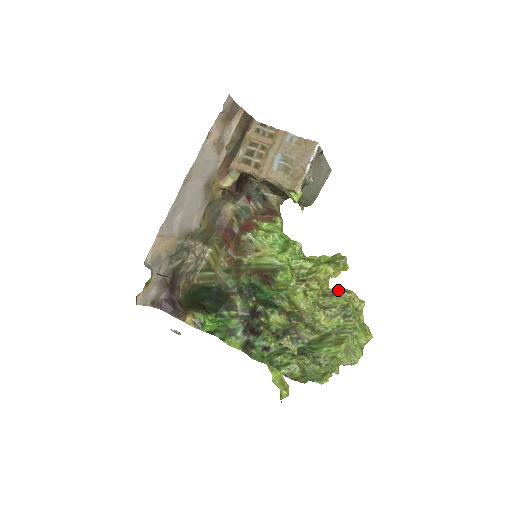
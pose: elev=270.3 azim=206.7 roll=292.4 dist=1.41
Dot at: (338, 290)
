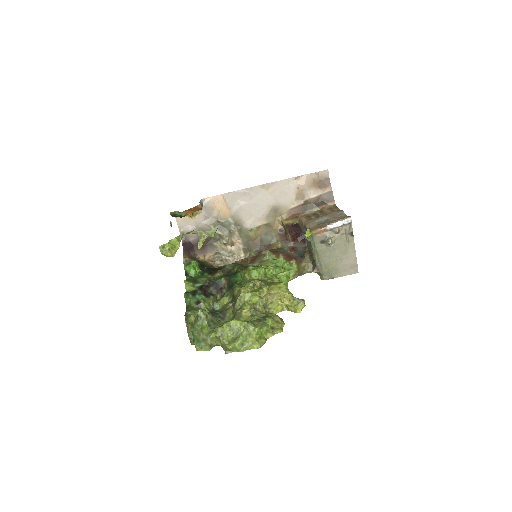
Dot at: (277, 315)
